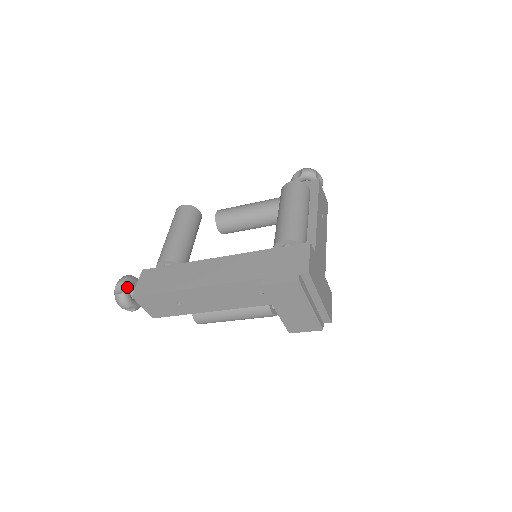
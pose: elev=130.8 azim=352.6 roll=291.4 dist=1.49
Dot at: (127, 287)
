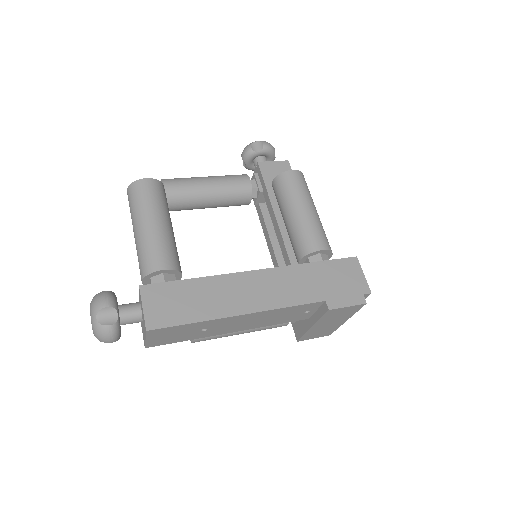
Dot at: (118, 313)
